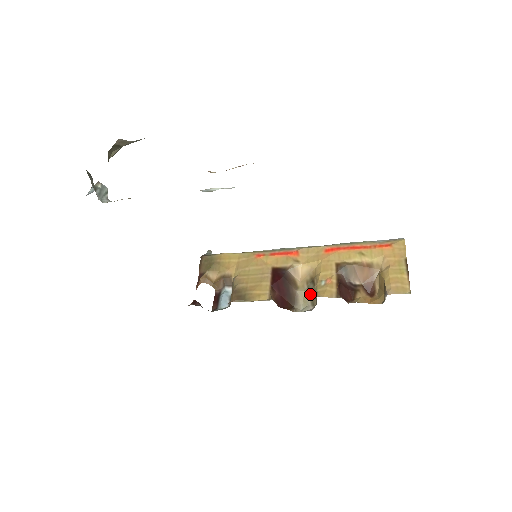
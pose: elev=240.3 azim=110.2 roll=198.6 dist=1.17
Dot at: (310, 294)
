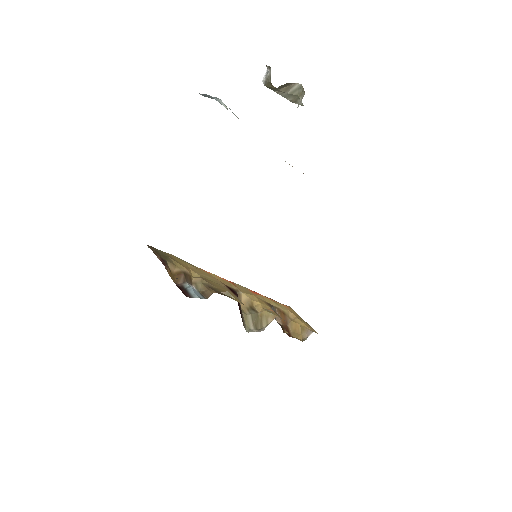
Dot at: (253, 319)
